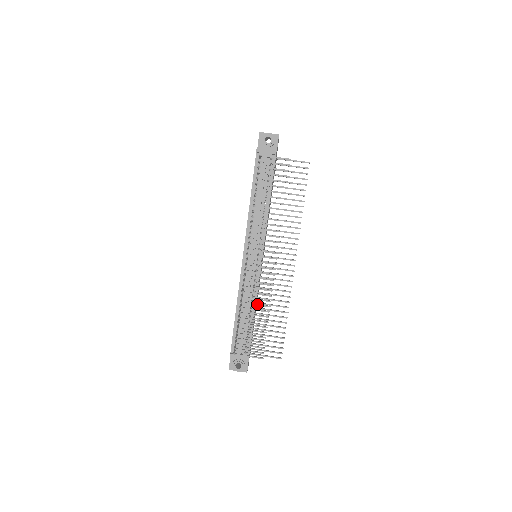
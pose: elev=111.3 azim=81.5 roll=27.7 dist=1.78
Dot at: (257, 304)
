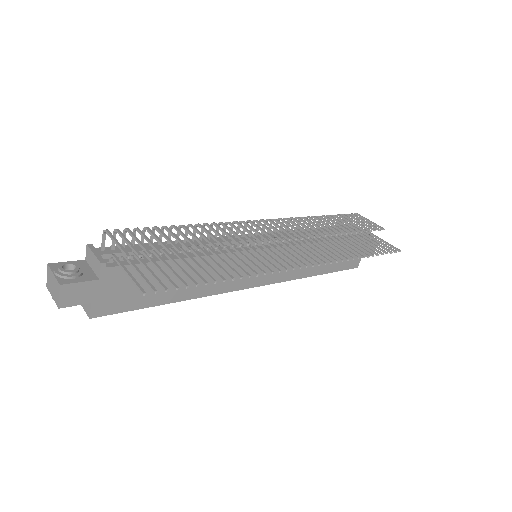
Dot at: (213, 235)
